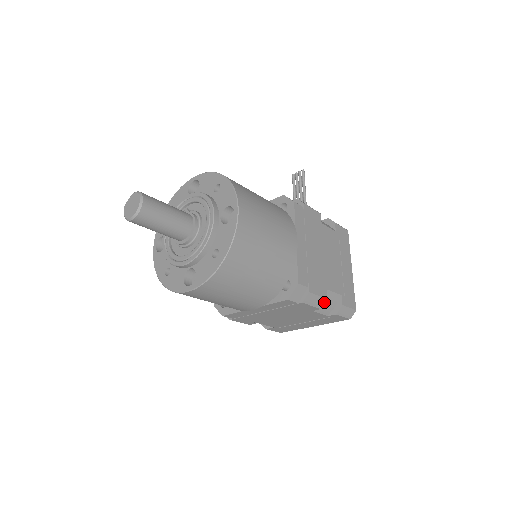
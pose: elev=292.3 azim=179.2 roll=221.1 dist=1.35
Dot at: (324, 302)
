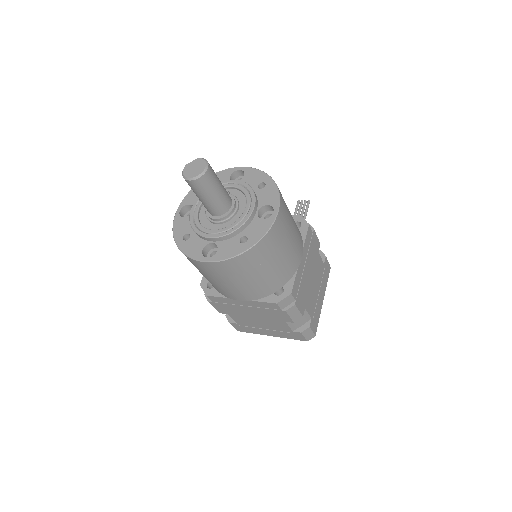
Dot at: (299, 318)
